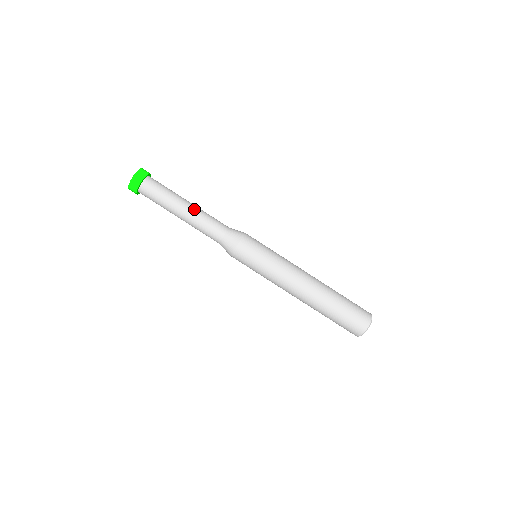
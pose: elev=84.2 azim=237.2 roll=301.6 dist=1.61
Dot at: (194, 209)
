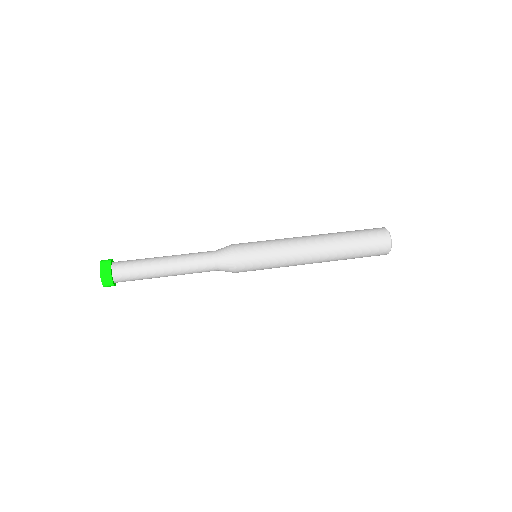
Dot at: (174, 259)
